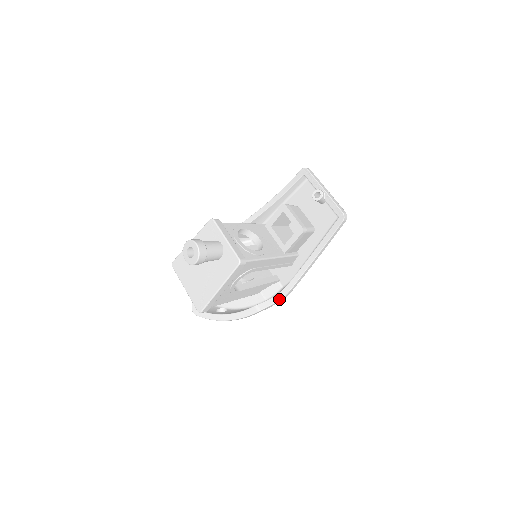
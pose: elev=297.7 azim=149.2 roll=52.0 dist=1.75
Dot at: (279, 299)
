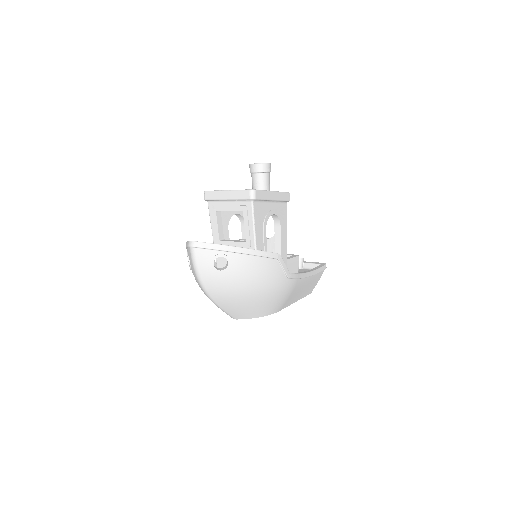
Dot at: (288, 271)
